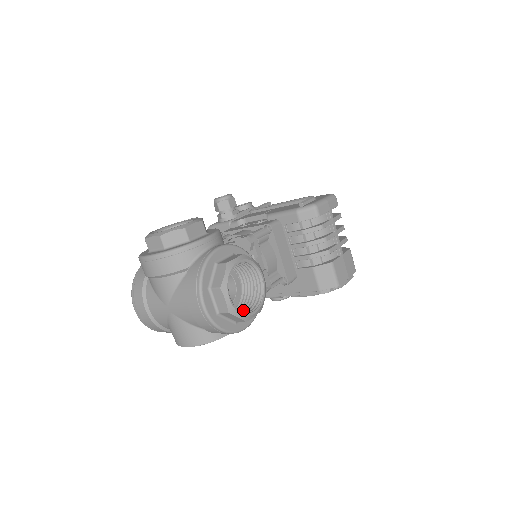
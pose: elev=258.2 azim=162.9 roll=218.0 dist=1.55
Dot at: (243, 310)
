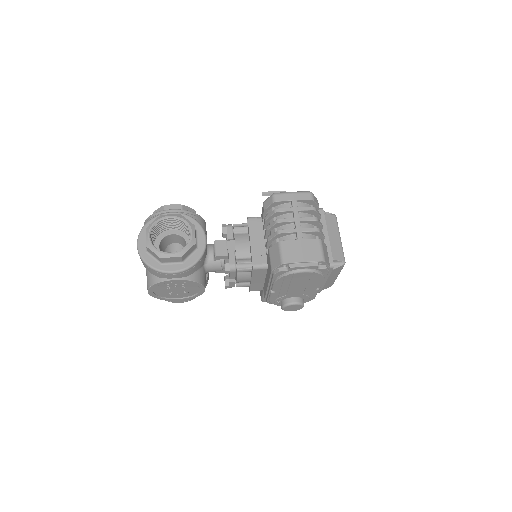
Dot at: occluded
